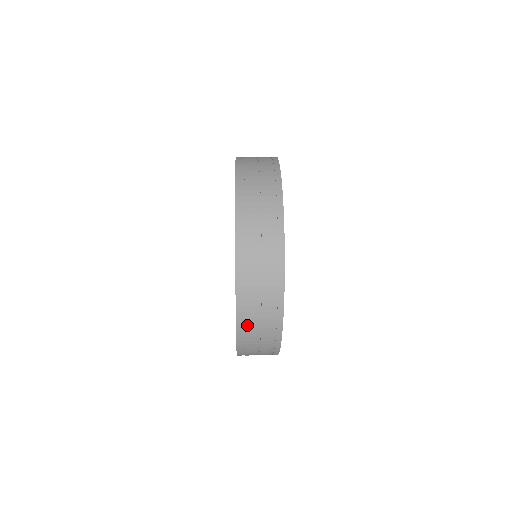
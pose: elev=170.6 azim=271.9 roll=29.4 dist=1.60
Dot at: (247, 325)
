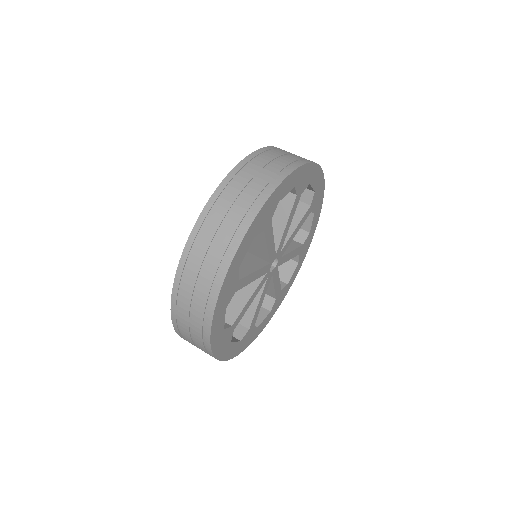
Dot at: occluded
